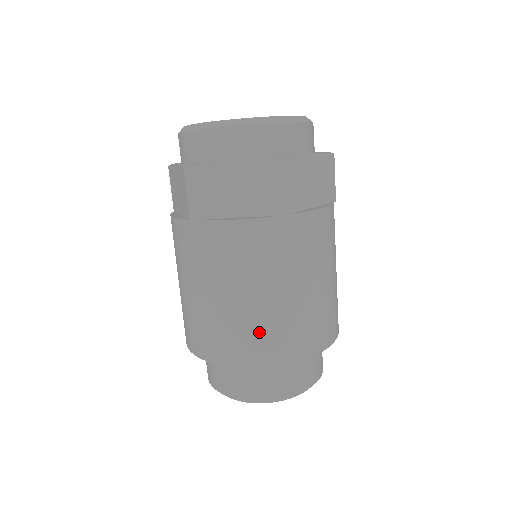
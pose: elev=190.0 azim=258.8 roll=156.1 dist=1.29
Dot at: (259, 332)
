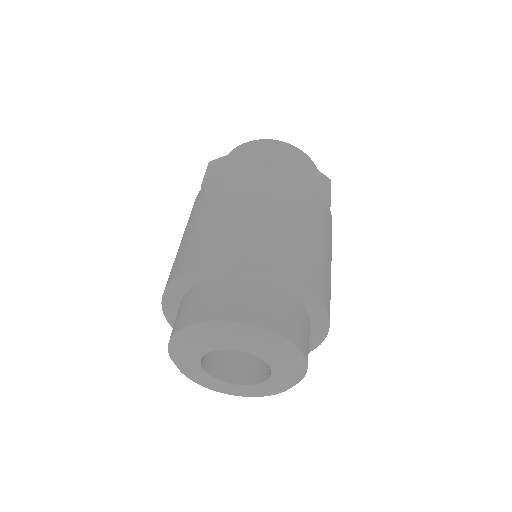
Dot at: (224, 236)
